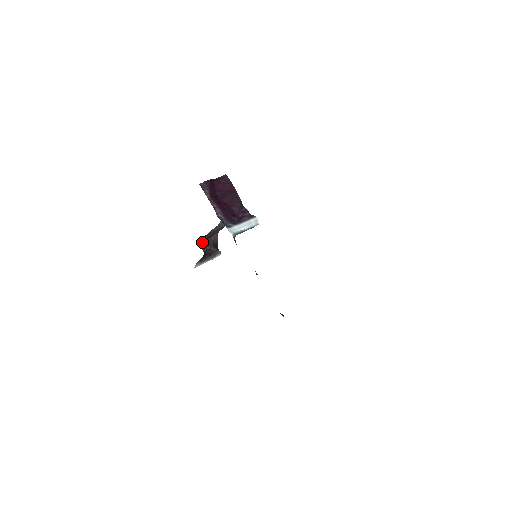
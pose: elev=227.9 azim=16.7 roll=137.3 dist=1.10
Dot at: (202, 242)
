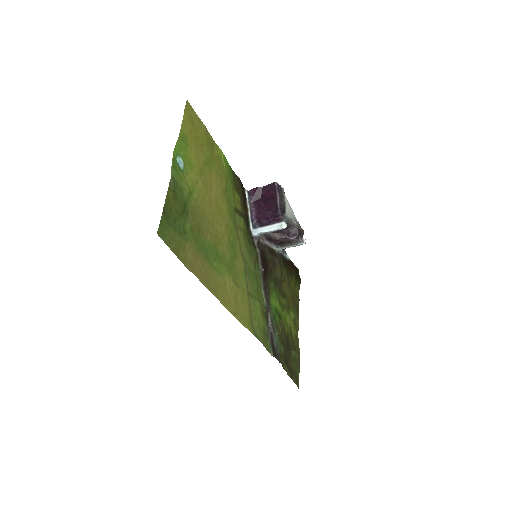
Dot at: (278, 232)
